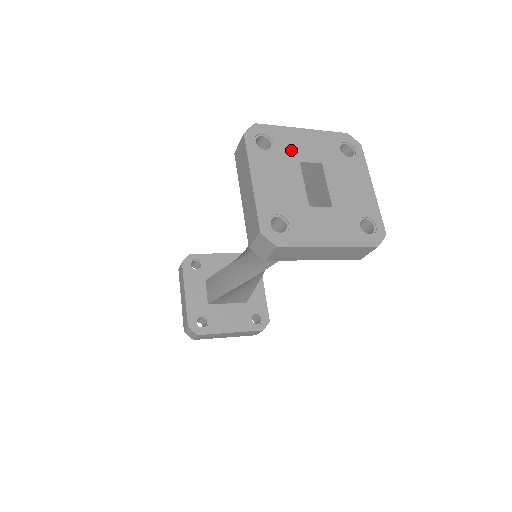
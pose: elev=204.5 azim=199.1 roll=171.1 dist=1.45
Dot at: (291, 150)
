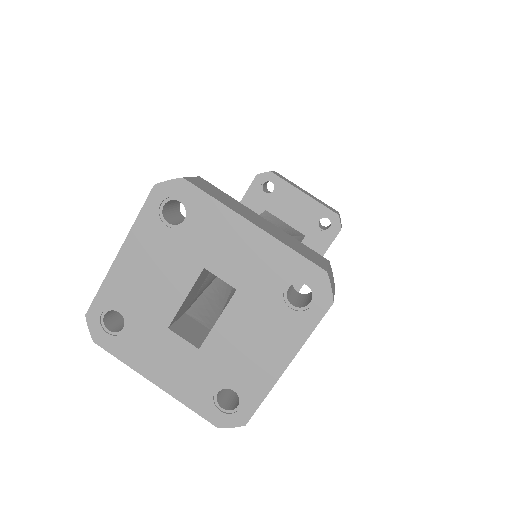
Dot at: (205, 245)
